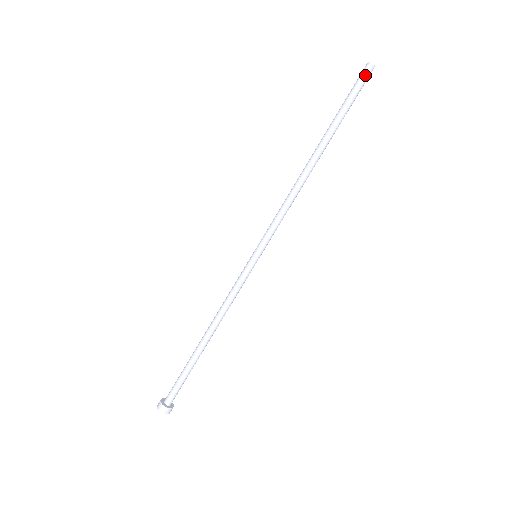
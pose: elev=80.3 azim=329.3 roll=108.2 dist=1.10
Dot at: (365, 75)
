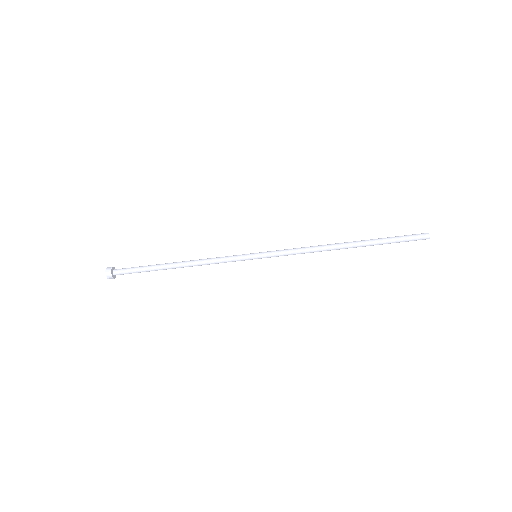
Dot at: occluded
